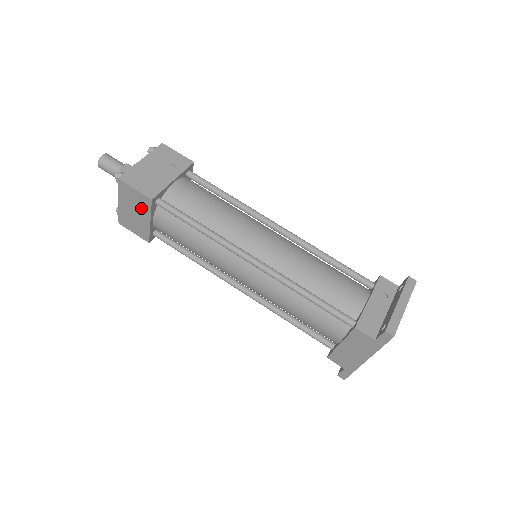
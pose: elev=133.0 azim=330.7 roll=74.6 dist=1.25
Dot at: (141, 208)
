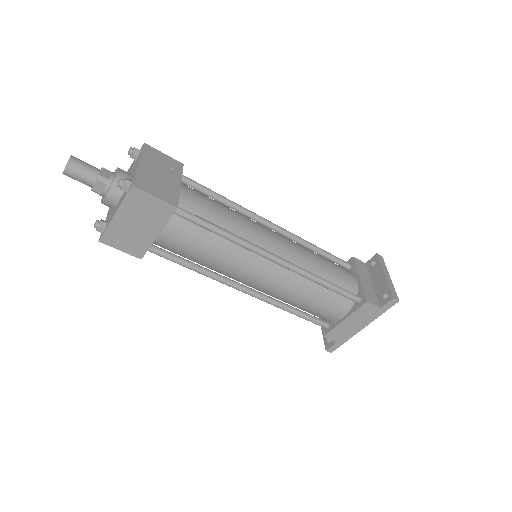
Dot at: (153, 219)
